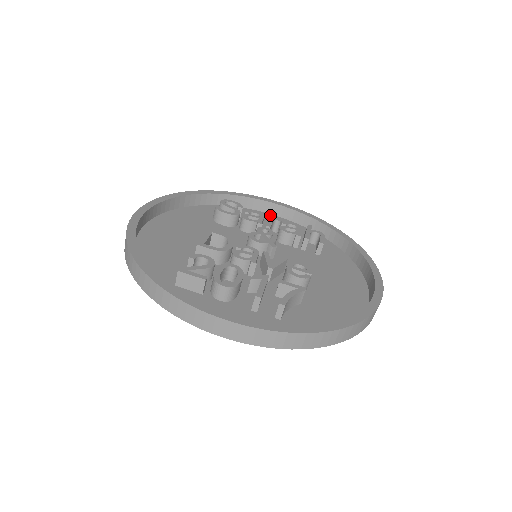
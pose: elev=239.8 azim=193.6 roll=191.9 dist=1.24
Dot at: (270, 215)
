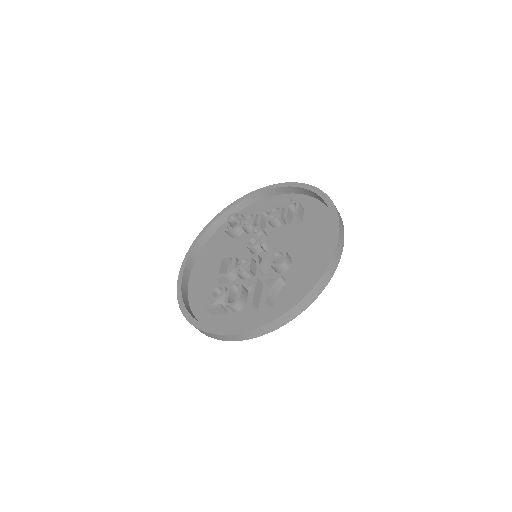
Dot at: (267, 199)
